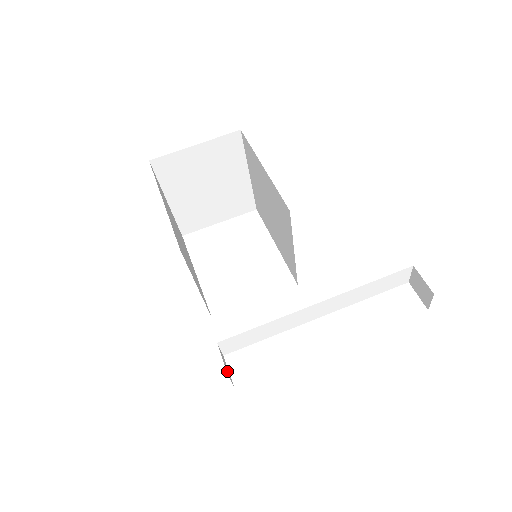
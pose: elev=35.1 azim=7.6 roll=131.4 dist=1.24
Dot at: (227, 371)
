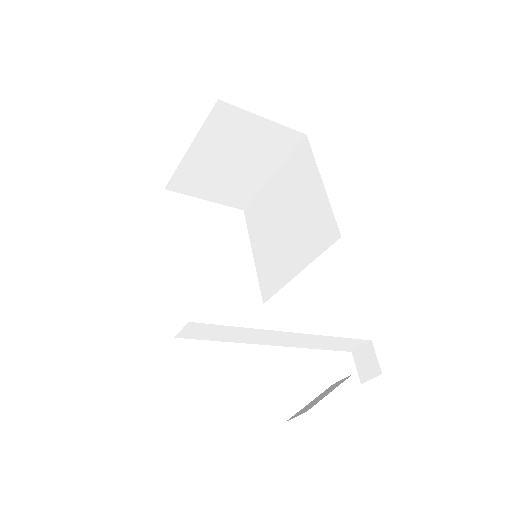
Dot at: occluded
